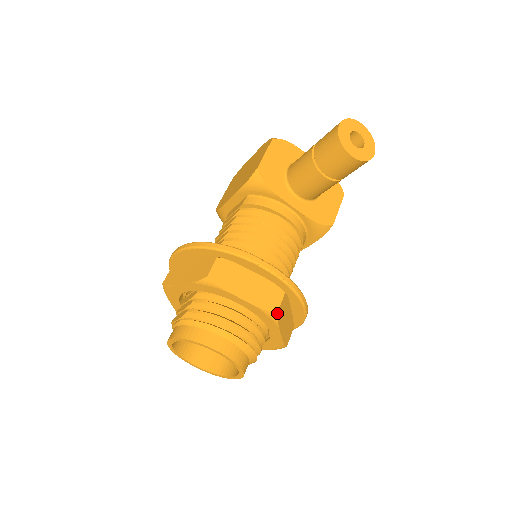
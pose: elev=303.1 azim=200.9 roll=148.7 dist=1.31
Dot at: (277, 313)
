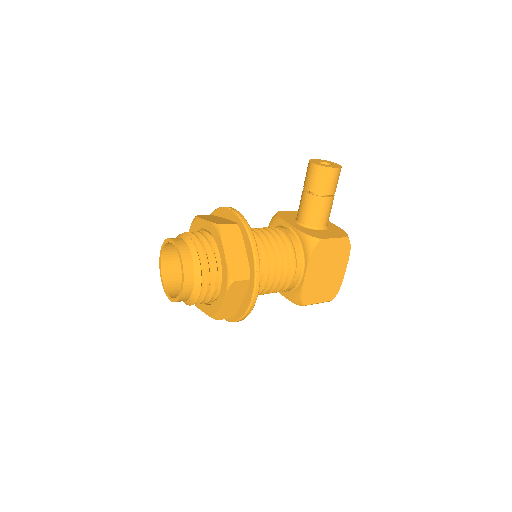
Dot at: (221, 225)
